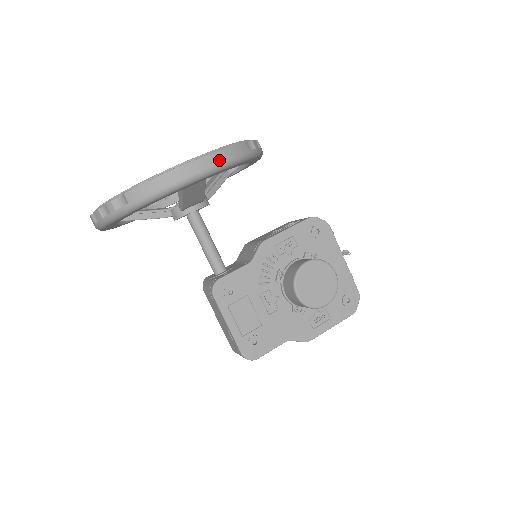
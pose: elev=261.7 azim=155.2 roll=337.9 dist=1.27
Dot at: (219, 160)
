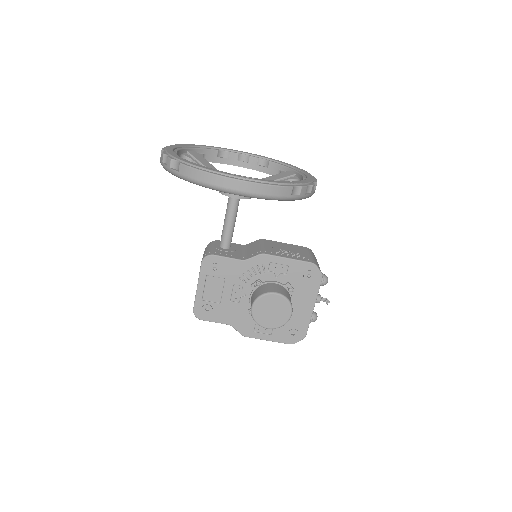
Dot at: (257, 191)
